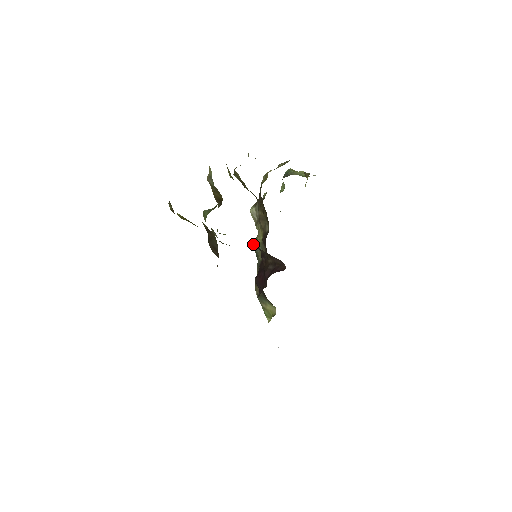
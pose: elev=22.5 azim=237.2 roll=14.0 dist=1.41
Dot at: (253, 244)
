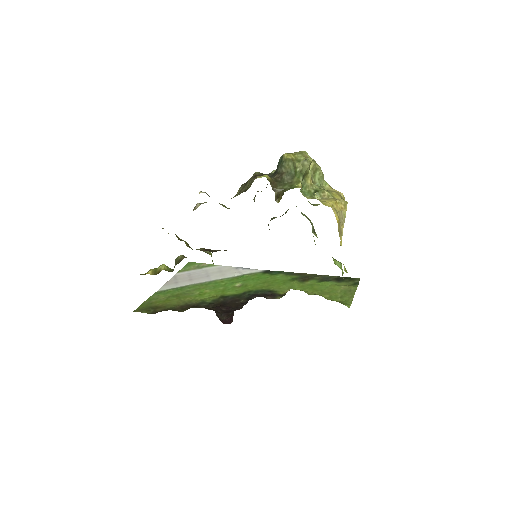
Dot at: occluded
